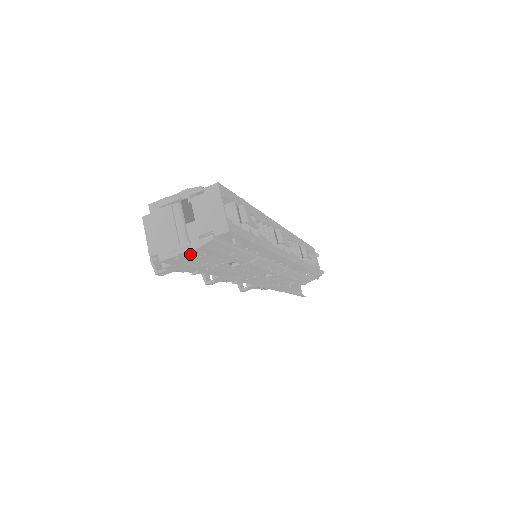
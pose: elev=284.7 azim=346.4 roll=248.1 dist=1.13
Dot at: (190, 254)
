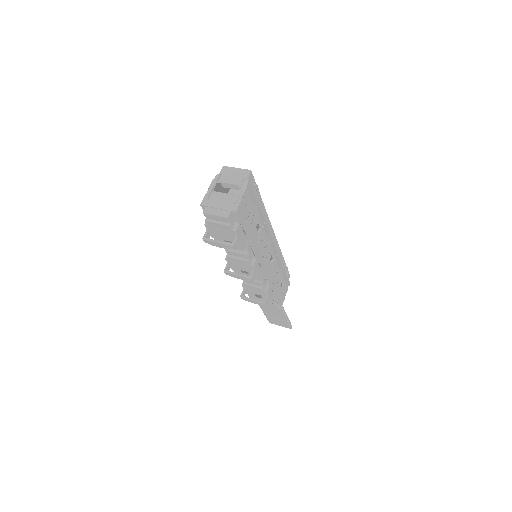
Dot at: (244, 201)
